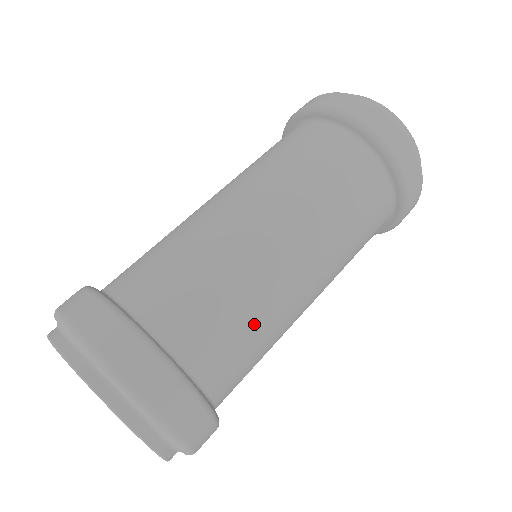
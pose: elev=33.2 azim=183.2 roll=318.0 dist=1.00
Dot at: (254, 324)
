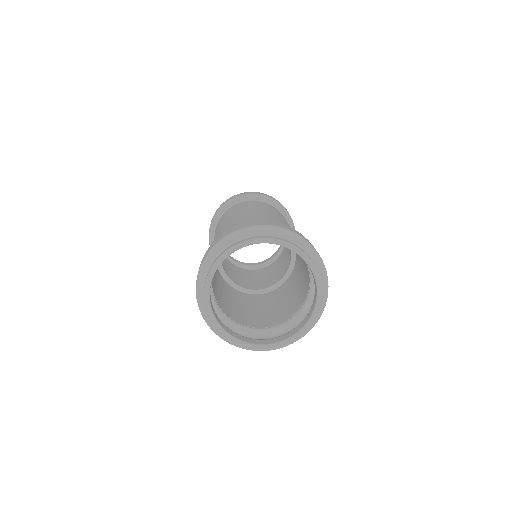
Dot at: (256, 220)
